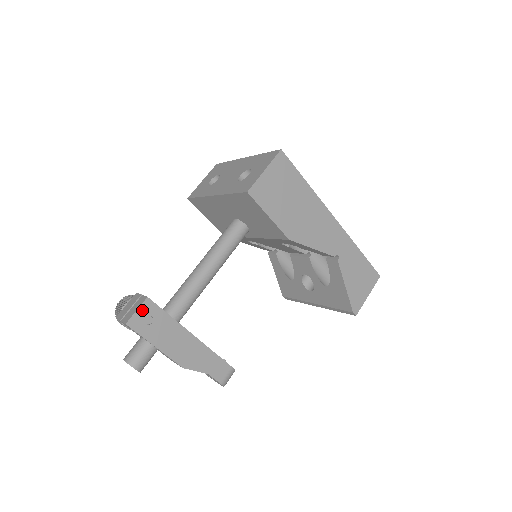
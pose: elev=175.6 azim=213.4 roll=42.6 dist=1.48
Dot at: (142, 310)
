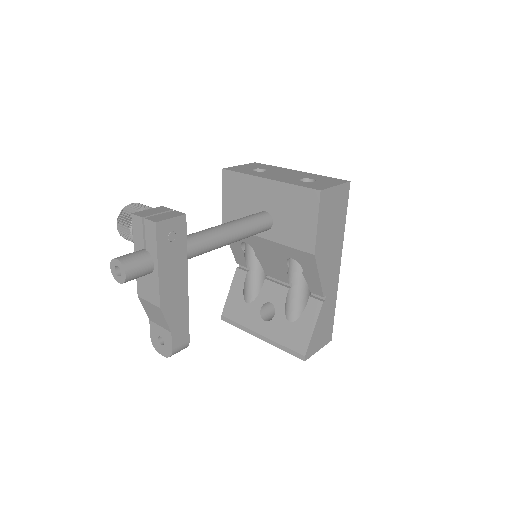
Dot at: (175, 222)
